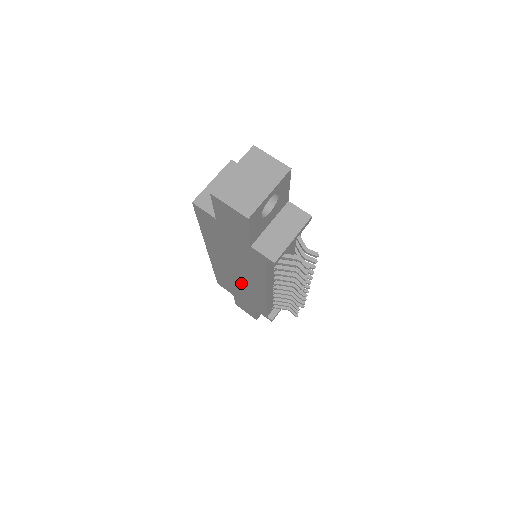
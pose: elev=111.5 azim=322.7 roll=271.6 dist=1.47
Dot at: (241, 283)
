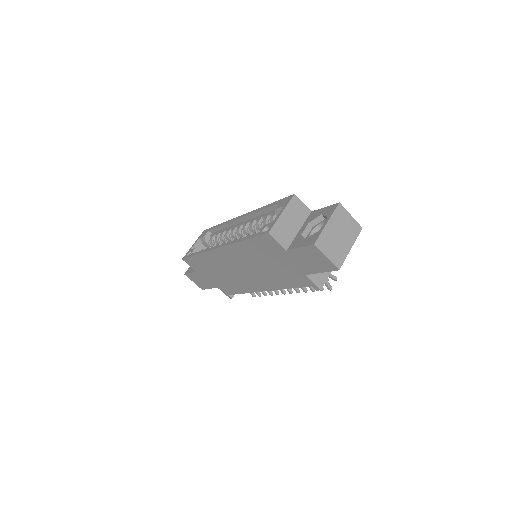
Dot at: (233, 274)
